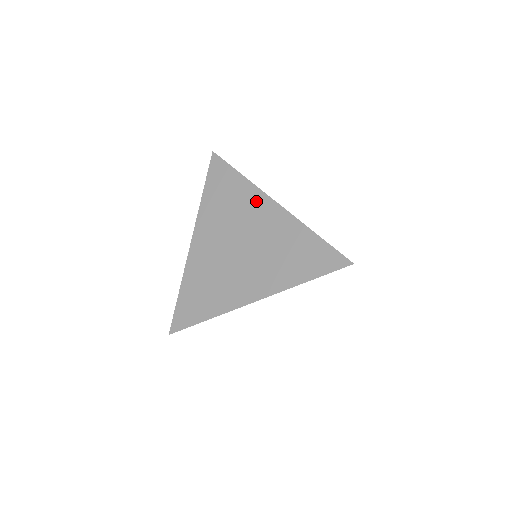
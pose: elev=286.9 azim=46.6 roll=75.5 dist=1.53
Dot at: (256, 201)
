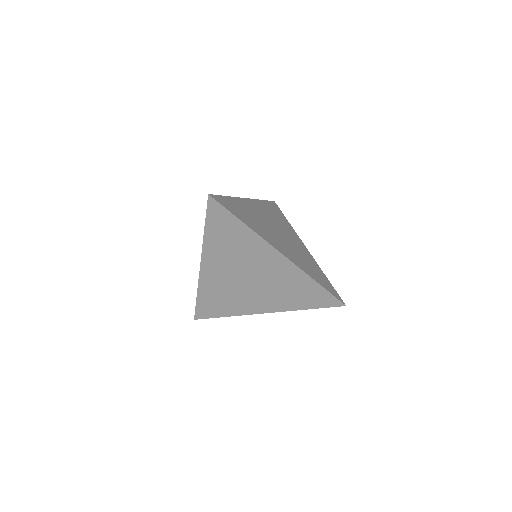
Dot at: (262, 249)
